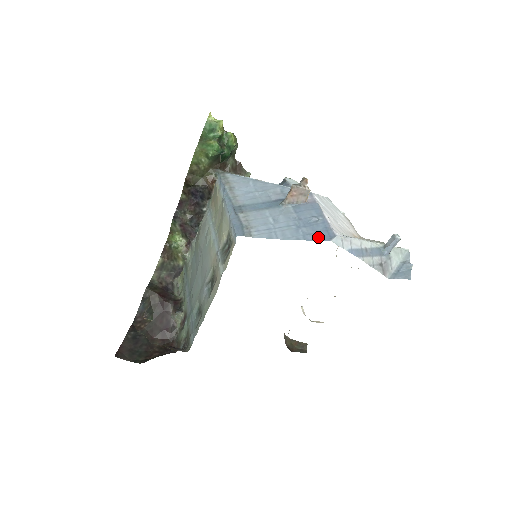
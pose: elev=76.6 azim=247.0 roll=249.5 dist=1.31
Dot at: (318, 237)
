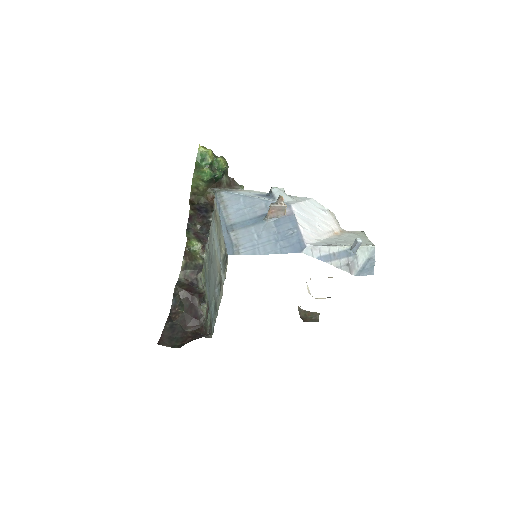
Dot at: (292, 250)
